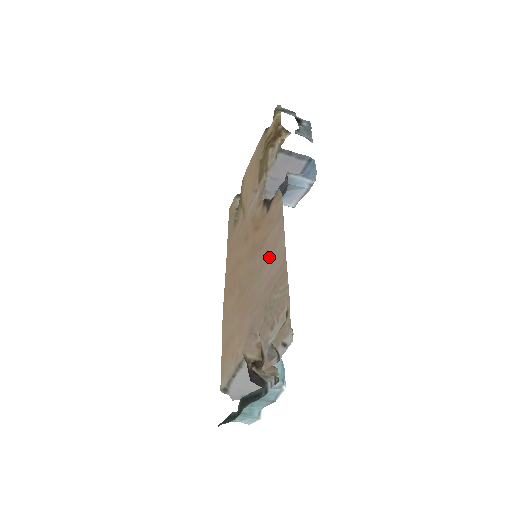
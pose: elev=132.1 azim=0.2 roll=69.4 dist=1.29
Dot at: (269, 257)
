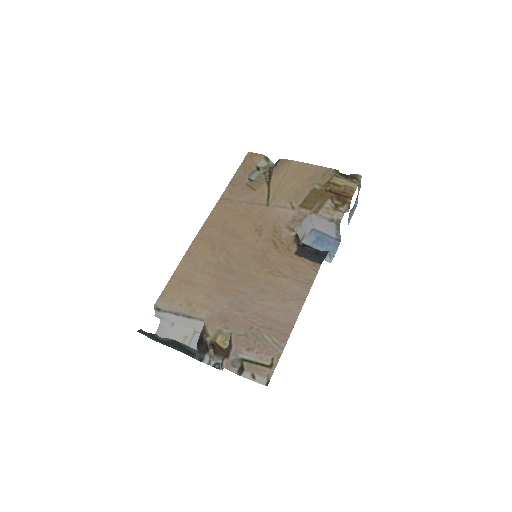
Dot at: (277, 297)
